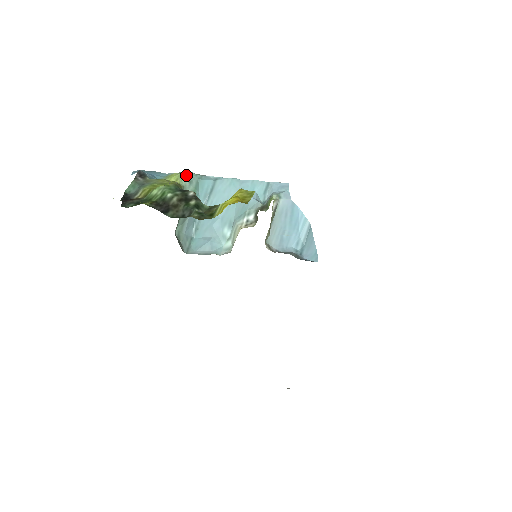
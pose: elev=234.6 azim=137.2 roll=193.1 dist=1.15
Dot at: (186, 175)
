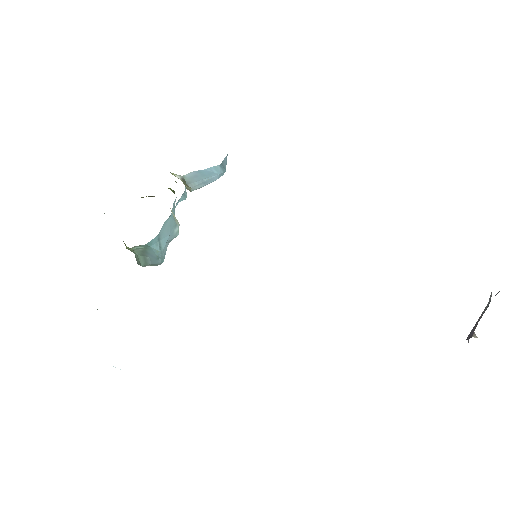
Dot at: occluded
